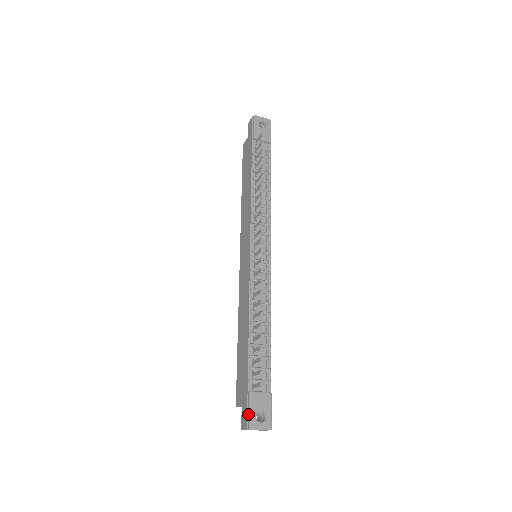
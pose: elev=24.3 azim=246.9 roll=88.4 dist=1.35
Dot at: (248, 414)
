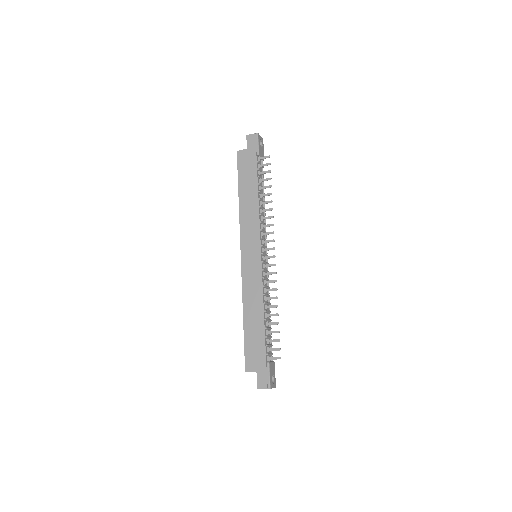
Dot at: (268, 378)
